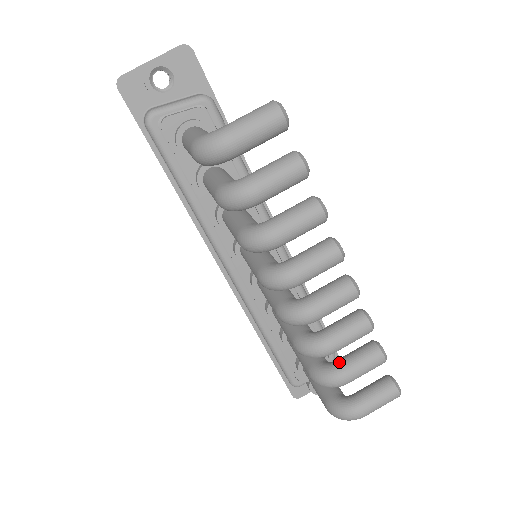
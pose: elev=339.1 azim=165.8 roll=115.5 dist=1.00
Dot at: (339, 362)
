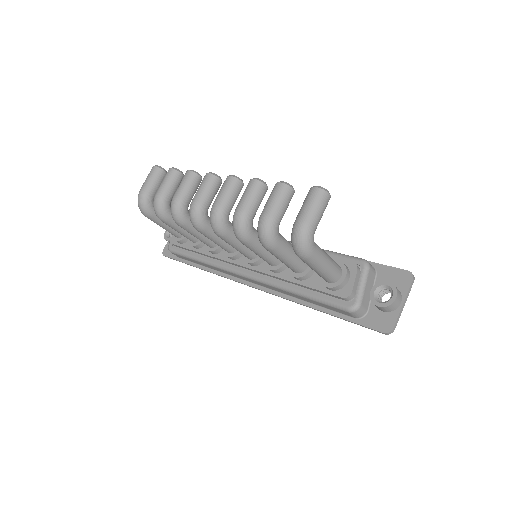
Dot at: occluded
